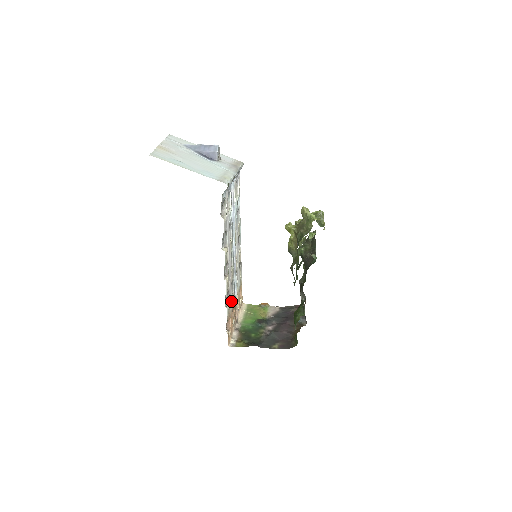
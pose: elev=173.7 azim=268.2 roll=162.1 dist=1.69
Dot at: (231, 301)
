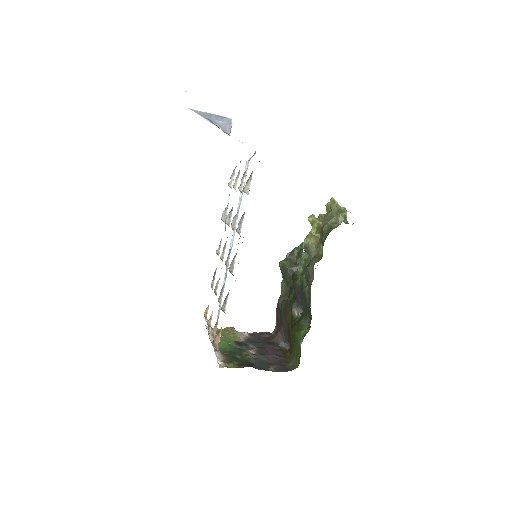
Dot at: occluded
